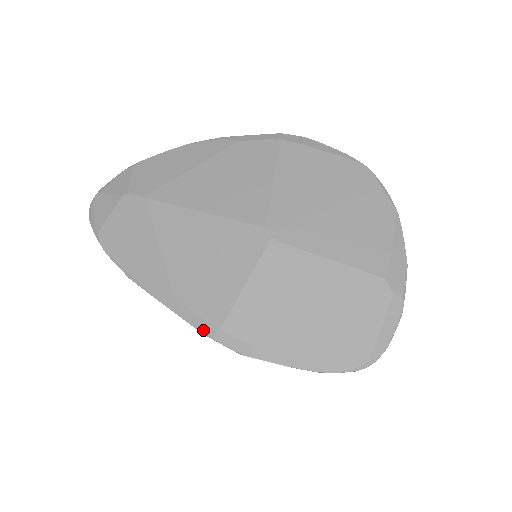
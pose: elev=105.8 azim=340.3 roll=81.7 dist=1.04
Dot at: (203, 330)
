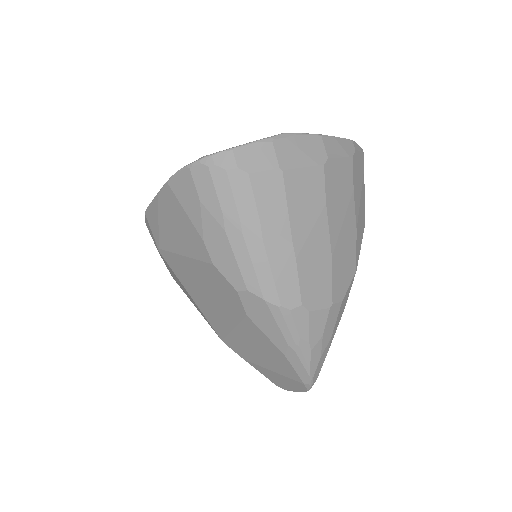
Dot at: occluded
